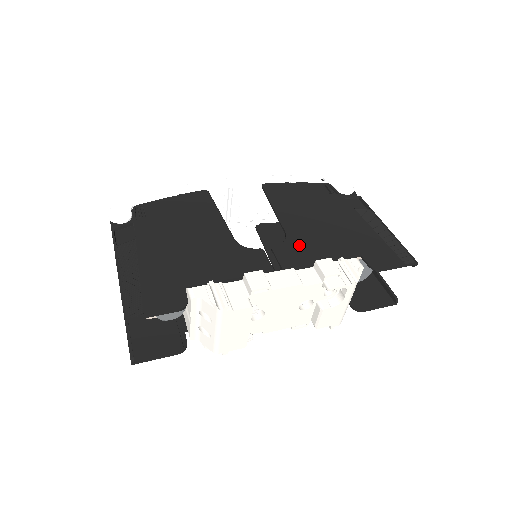
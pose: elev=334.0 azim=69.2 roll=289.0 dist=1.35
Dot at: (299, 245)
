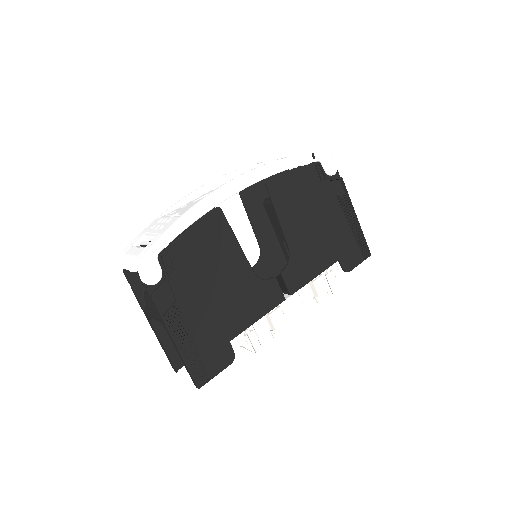
Dot at: (300, 263)
